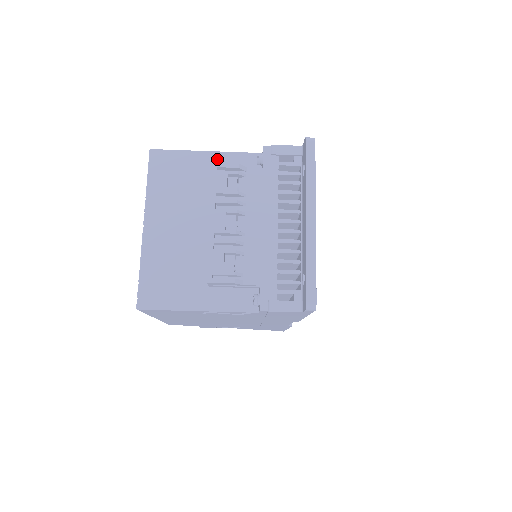
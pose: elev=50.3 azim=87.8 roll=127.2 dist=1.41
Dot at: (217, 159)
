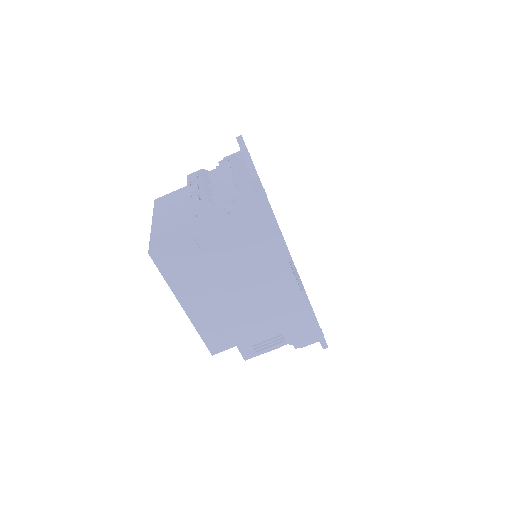
Dot at: occluded
